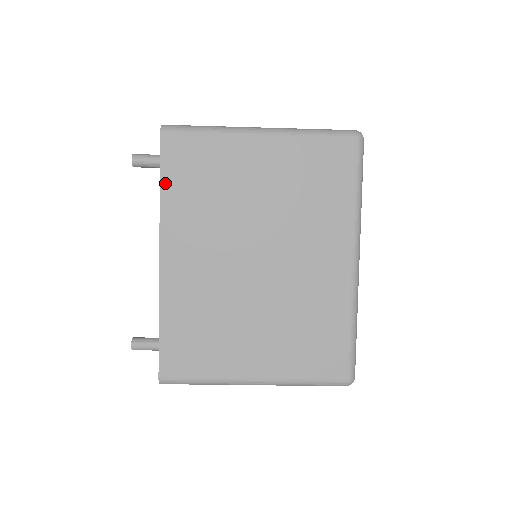
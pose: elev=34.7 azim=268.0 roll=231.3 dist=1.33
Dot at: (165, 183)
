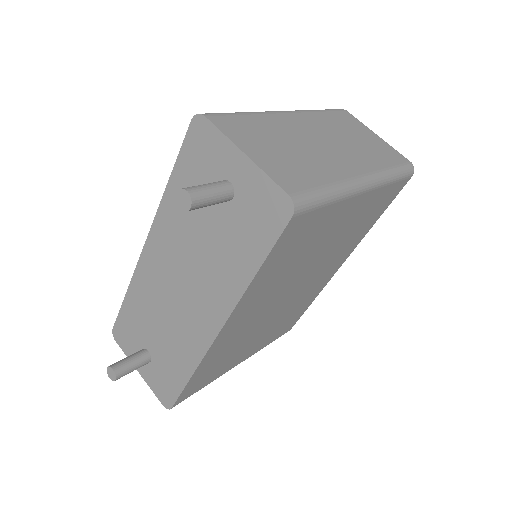
Dot at: (263, 268)
